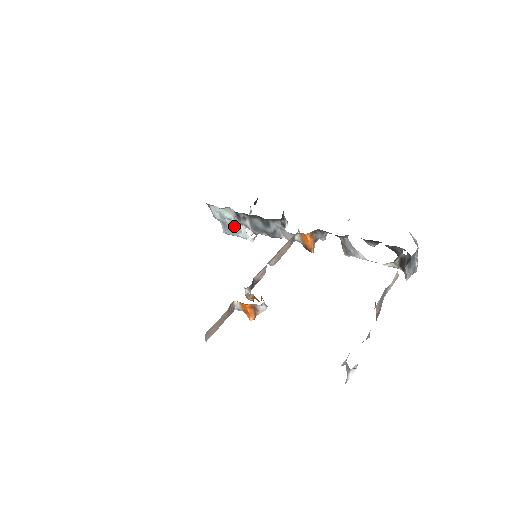
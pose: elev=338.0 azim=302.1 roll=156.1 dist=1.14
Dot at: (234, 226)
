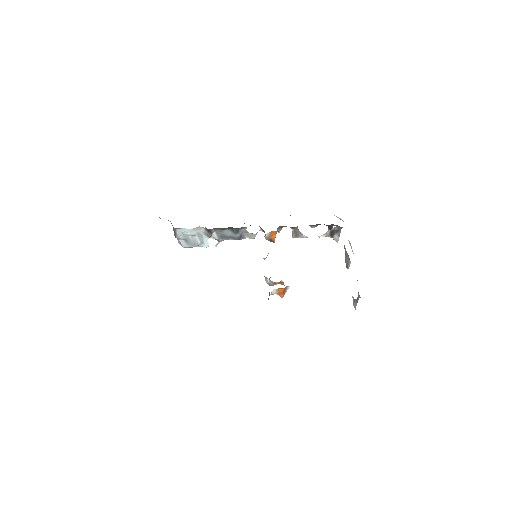
Dot at: (197, 240)
